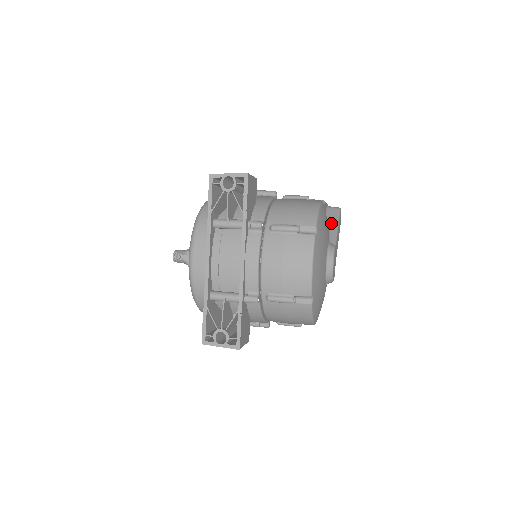
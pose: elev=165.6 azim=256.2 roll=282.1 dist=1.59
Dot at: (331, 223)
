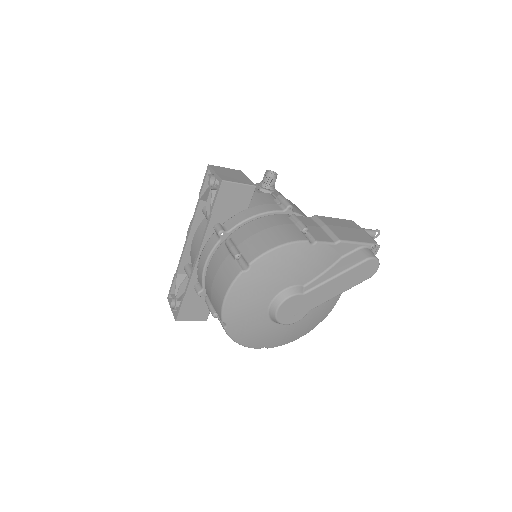
Dot at: (335, 268)
